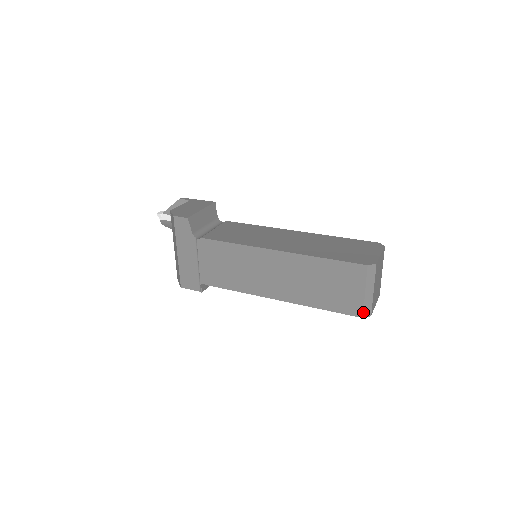
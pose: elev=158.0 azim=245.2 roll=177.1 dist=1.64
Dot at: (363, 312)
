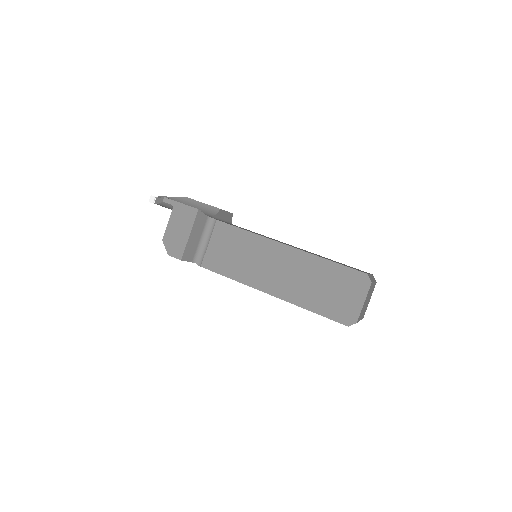
Dot at: occluded
